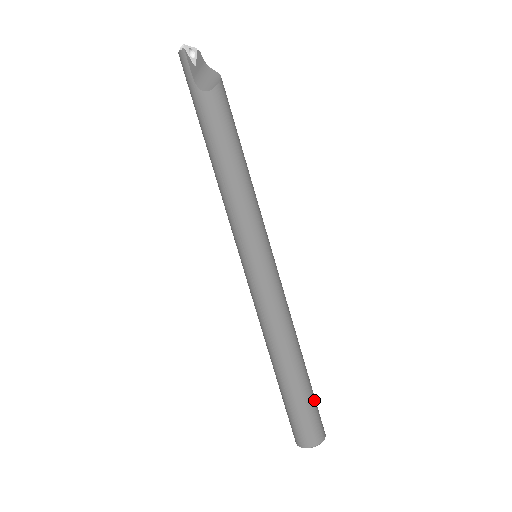
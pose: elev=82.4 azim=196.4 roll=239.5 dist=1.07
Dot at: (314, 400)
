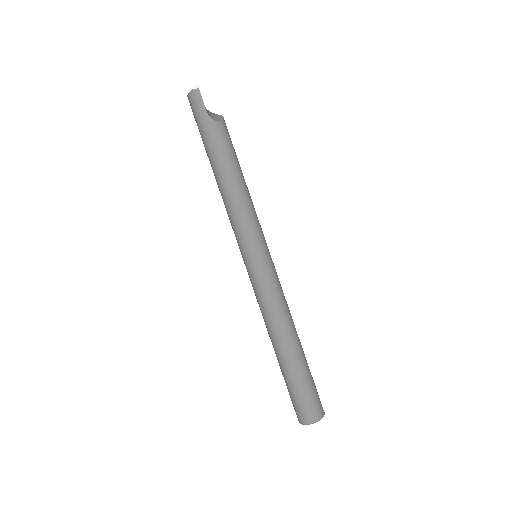
Dot at: (312, 378)
